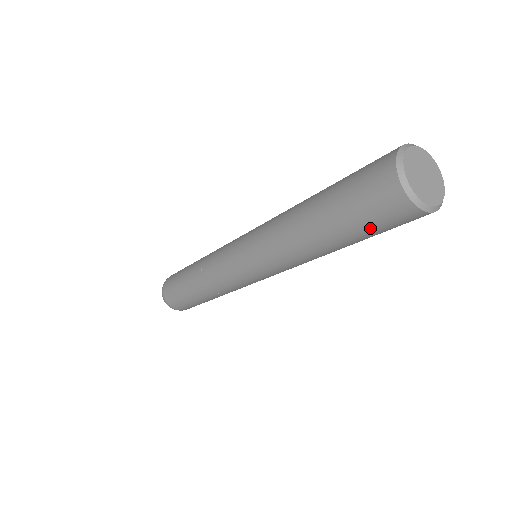
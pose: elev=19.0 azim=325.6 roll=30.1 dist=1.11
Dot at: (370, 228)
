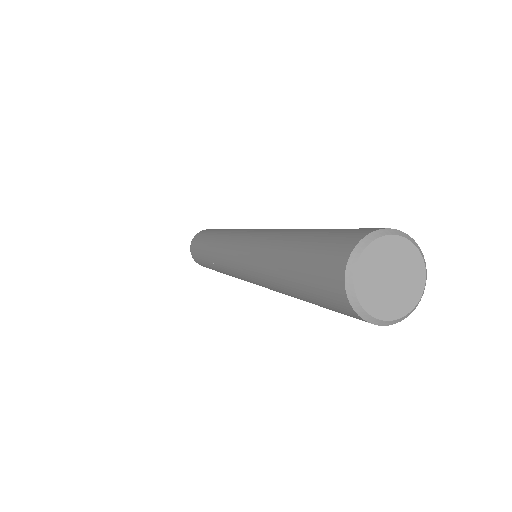
Dot at: (321, 304)
